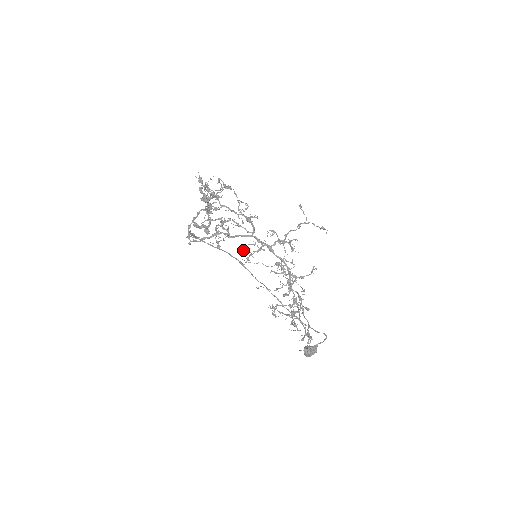
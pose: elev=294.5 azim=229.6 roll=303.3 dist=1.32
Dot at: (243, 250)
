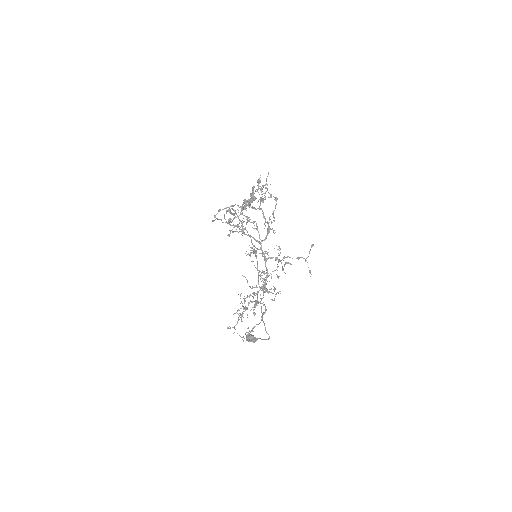
Dot at: occluded
